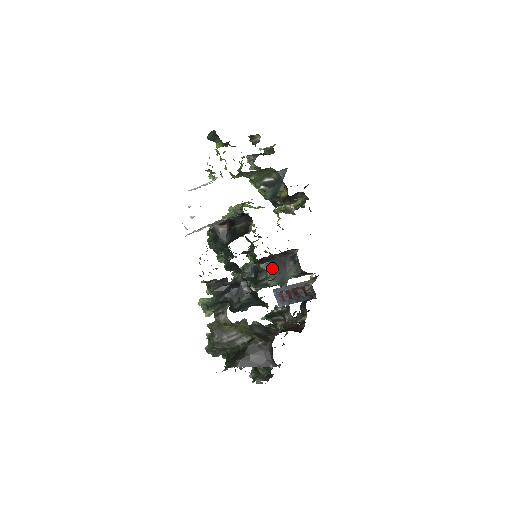
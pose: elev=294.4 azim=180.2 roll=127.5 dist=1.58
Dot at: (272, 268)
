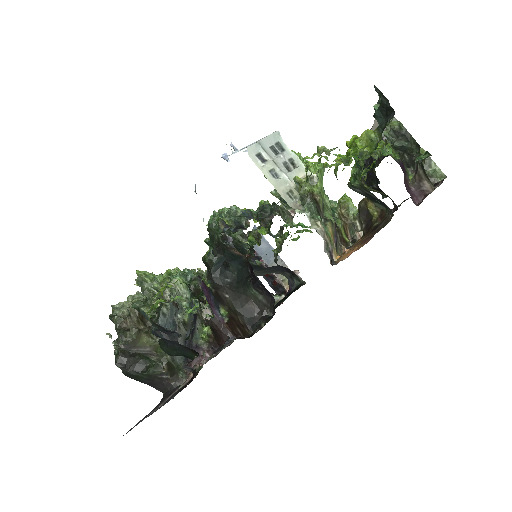
Dot at: (261, 270)
